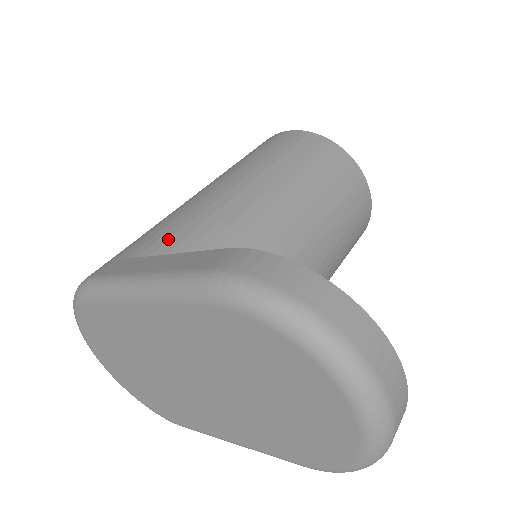
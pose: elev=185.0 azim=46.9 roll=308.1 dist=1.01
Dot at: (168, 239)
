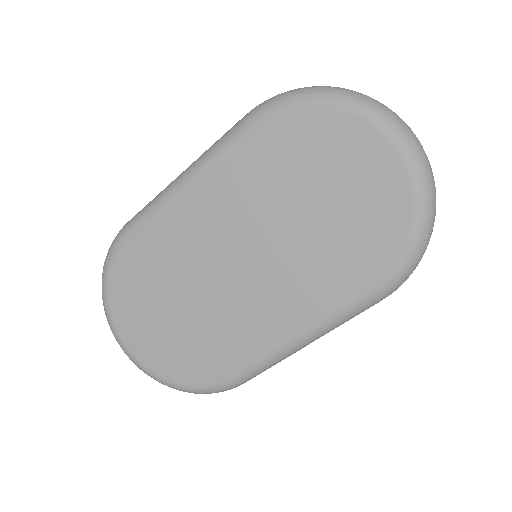
Dot at: occluded
